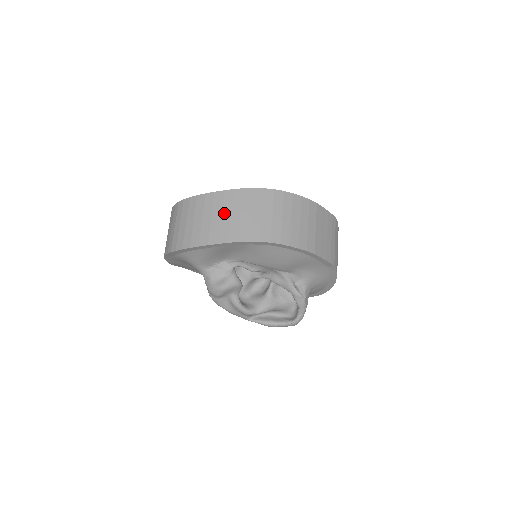
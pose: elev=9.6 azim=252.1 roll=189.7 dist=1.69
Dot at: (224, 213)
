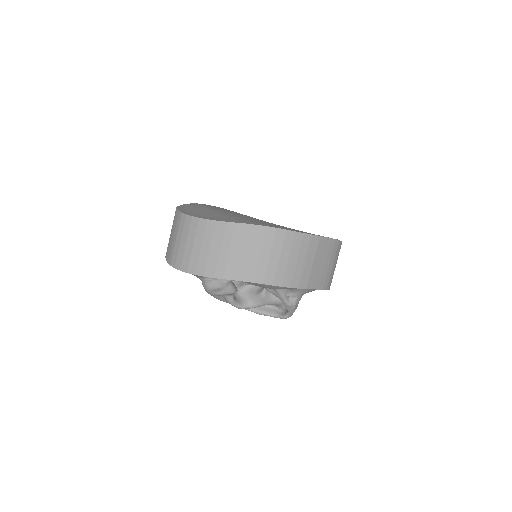
Dot at: (222, 247)
